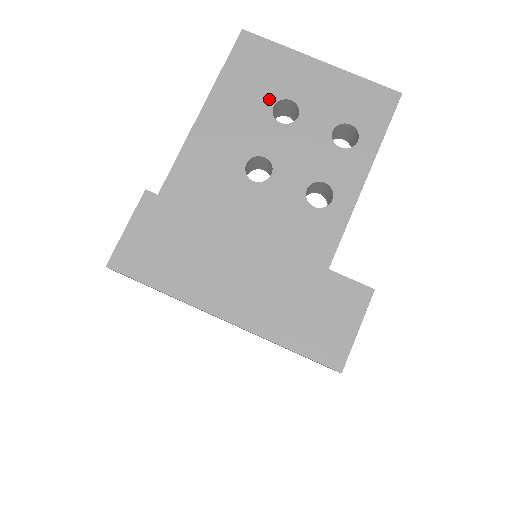
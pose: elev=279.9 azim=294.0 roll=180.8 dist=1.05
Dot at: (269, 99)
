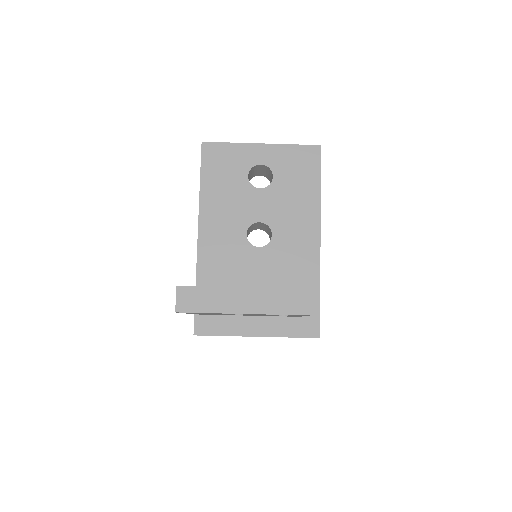
Dot at: occluded
